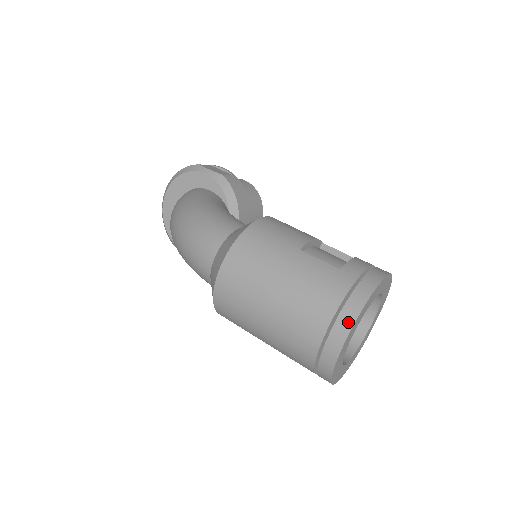
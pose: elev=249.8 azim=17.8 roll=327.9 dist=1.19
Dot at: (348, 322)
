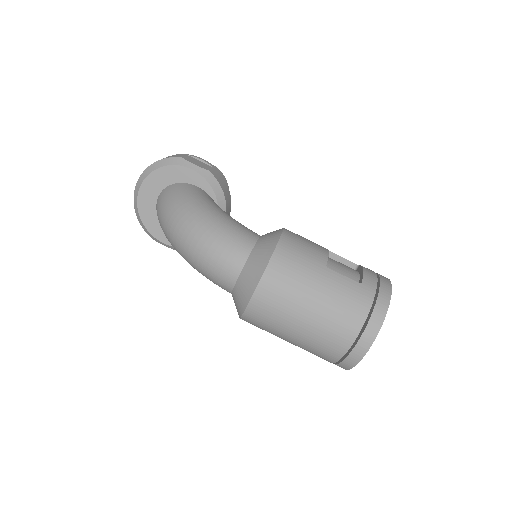
Dot at: (375, 330)
